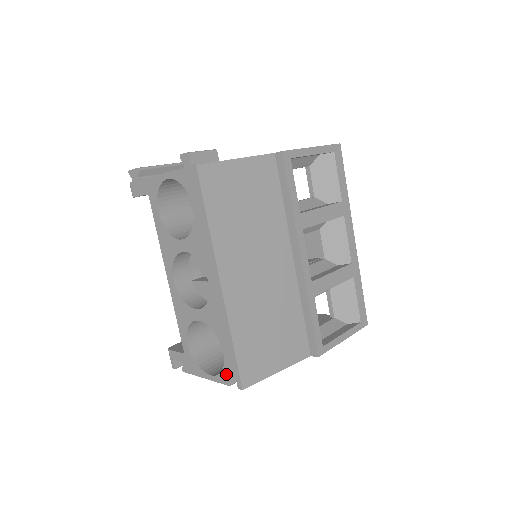
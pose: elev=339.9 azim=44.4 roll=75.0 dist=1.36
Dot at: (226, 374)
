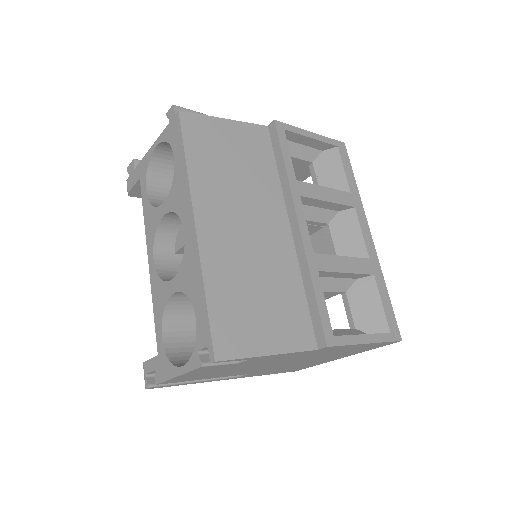
Dot at: (198, 350)
